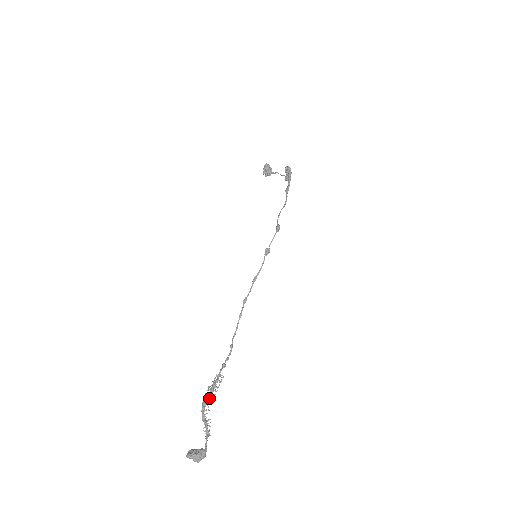
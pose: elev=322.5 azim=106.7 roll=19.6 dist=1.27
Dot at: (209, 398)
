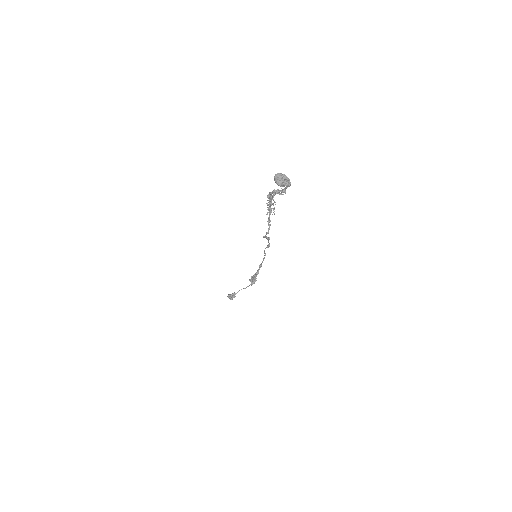
Dot at: (272, 198)
